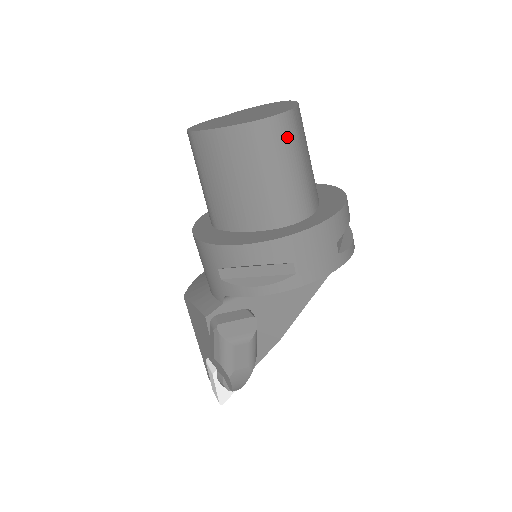
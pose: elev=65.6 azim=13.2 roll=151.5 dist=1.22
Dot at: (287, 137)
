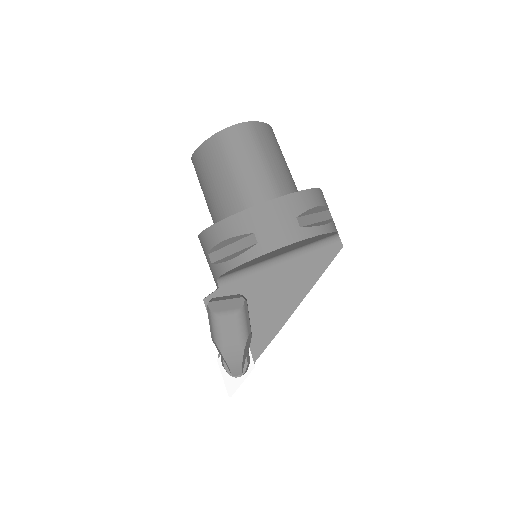
Dot at: (245, 140)
